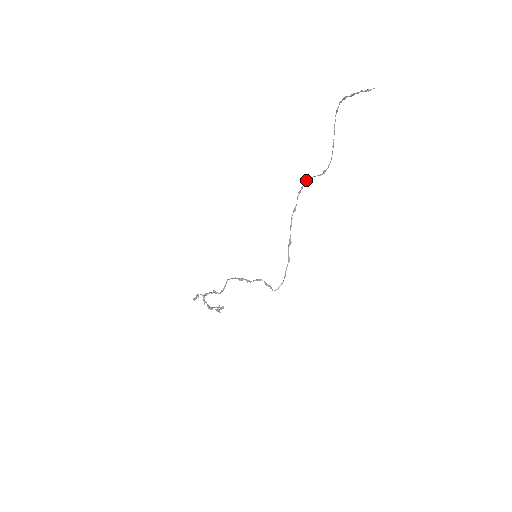
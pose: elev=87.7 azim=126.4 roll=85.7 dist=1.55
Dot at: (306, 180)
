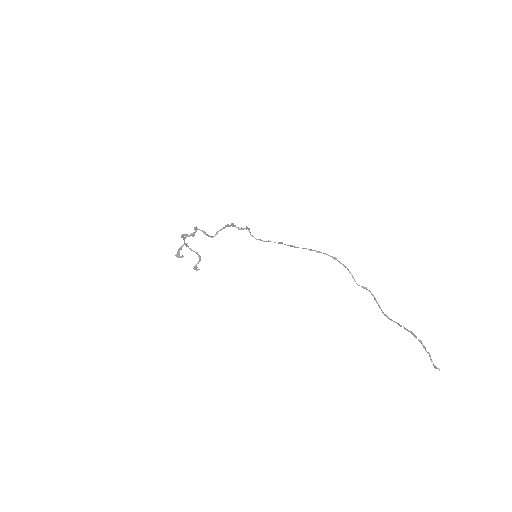
Dot at: (348, 270)
